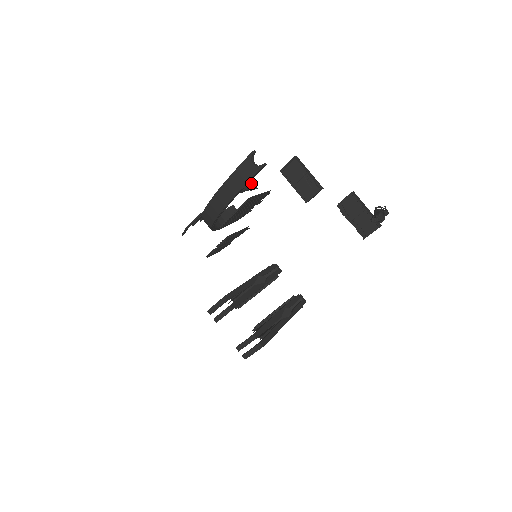
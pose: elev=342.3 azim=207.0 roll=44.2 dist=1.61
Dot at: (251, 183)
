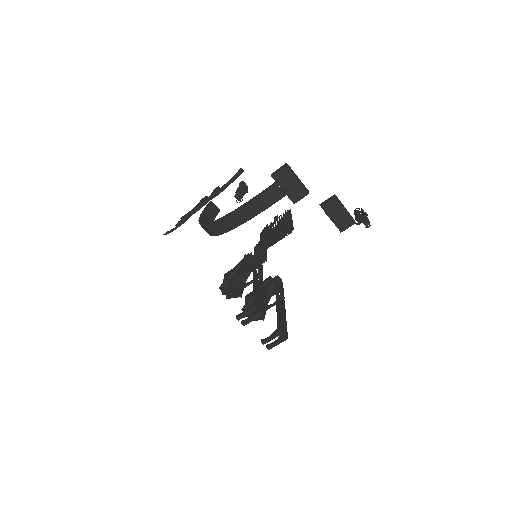
Dot at: (246, 189)
